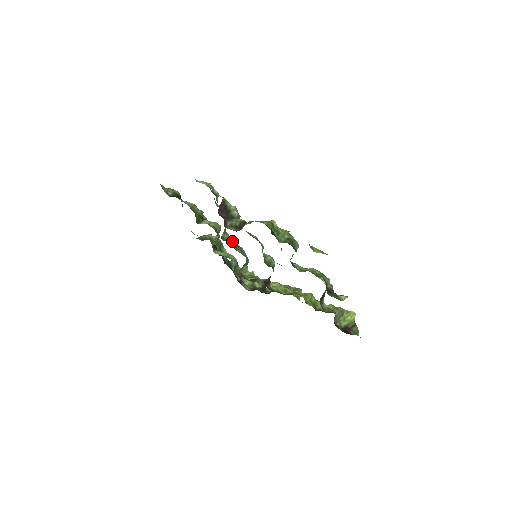
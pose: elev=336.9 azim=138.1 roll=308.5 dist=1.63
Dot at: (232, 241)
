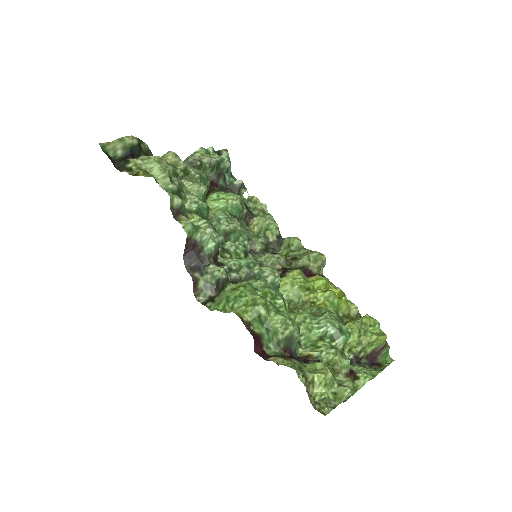
Dot at: (222, 230)
